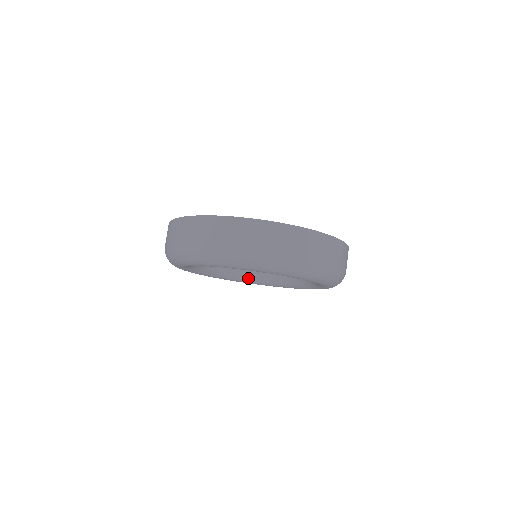
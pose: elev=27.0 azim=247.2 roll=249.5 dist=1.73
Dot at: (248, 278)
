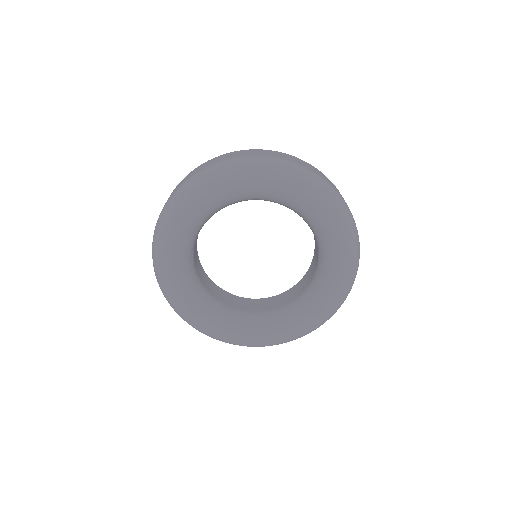
Dot at: (286, 318)
